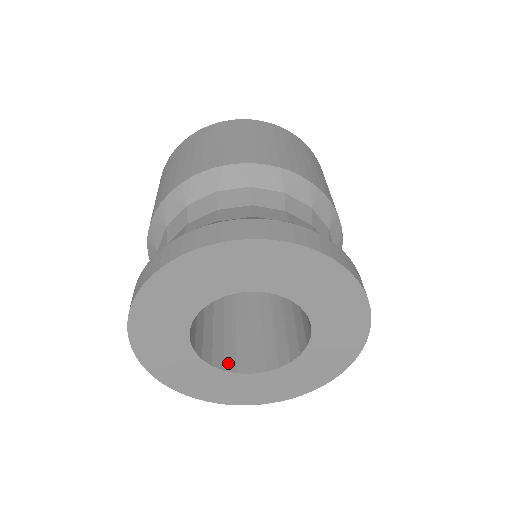
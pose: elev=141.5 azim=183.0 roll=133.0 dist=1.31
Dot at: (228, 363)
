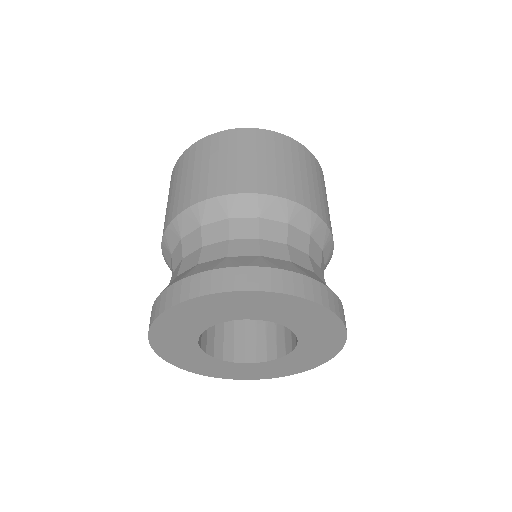
Dot at: (226, 353)
